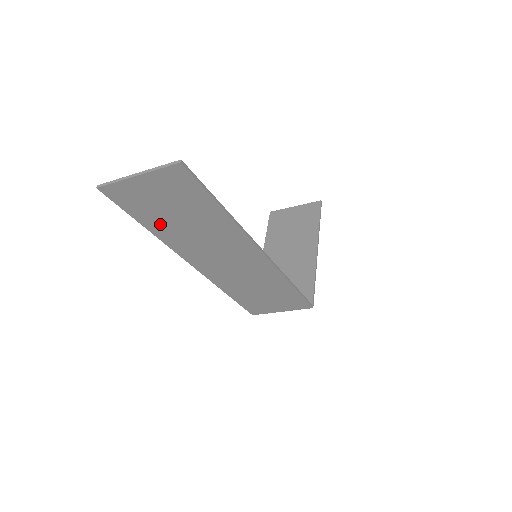
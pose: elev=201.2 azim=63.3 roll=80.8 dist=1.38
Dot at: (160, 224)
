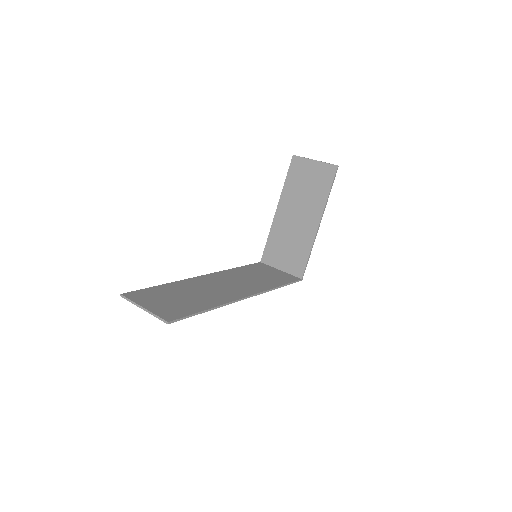
Dot at: (170, 291)
